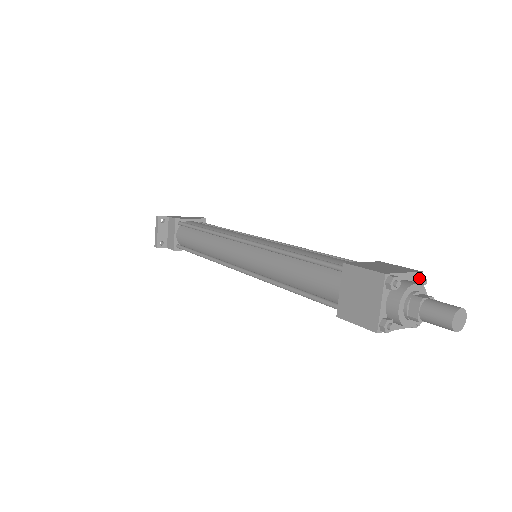
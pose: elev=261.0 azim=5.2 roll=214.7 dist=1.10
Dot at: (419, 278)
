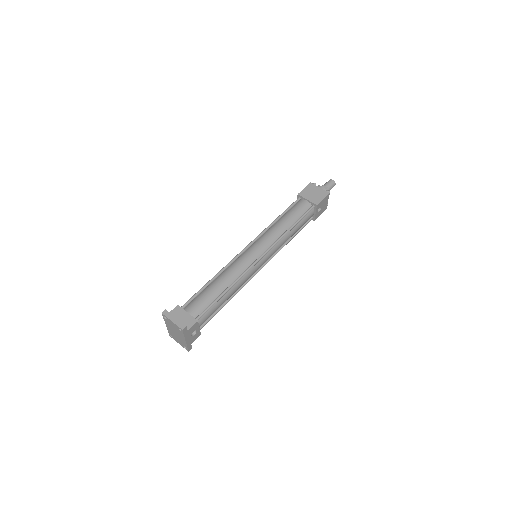
Dot at: occluded
